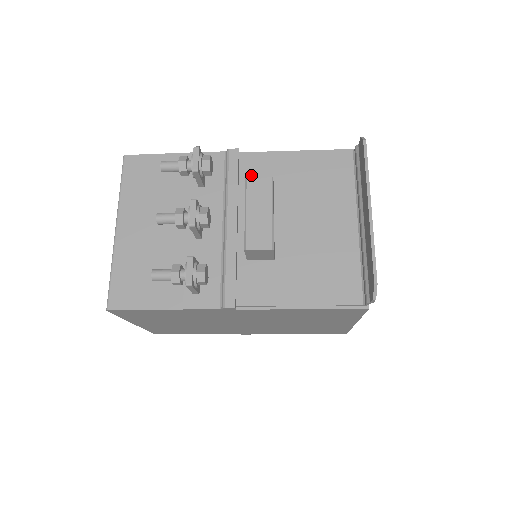
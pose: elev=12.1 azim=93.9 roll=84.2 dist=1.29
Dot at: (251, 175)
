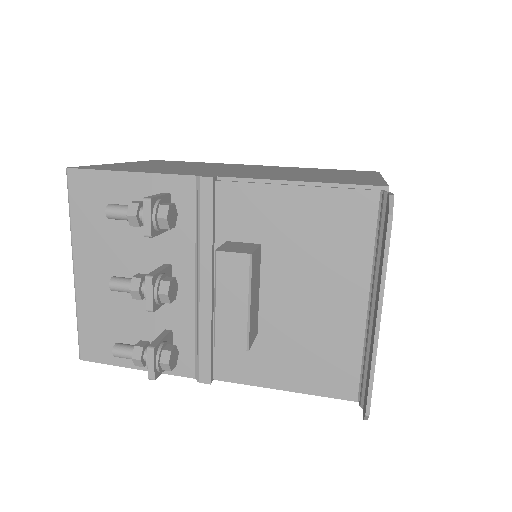
Dot at: (231, 217)
